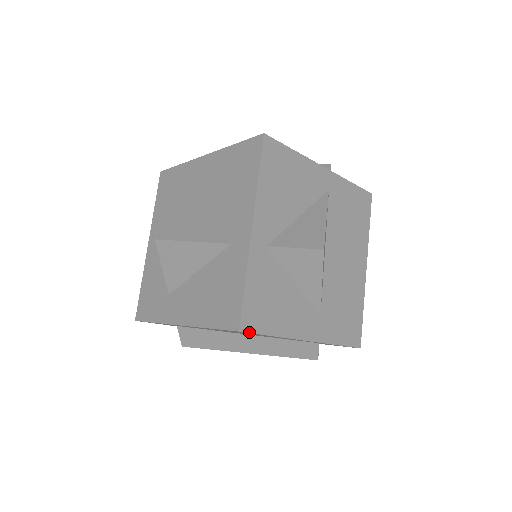
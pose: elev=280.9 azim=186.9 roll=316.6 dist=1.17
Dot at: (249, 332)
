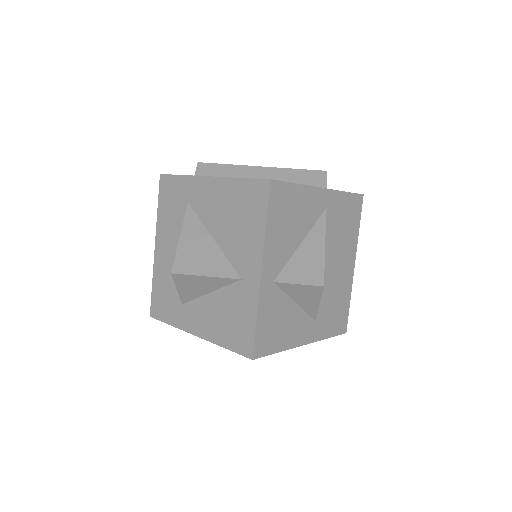
Dot at: (260, 357)
